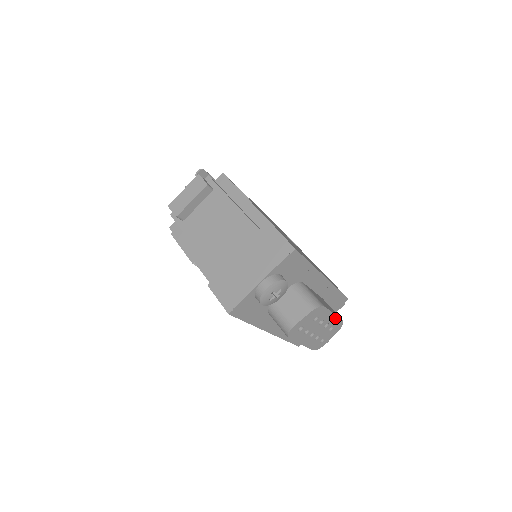
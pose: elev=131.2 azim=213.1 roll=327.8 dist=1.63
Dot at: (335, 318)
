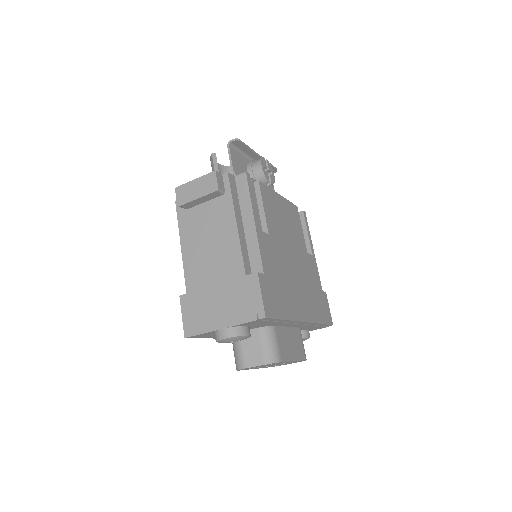
Dot at: occluded
